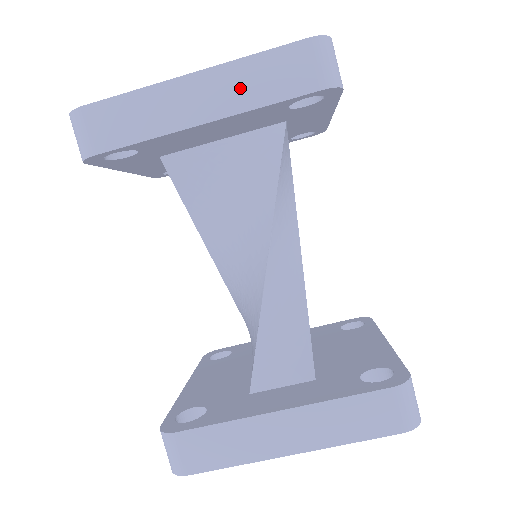
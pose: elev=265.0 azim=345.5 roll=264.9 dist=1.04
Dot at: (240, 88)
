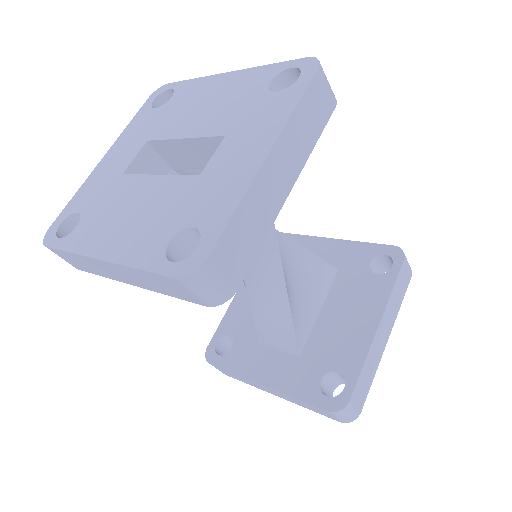
Dot at: (141, 280)
